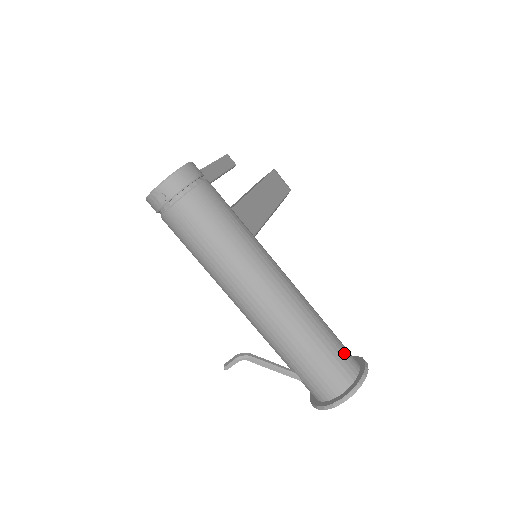
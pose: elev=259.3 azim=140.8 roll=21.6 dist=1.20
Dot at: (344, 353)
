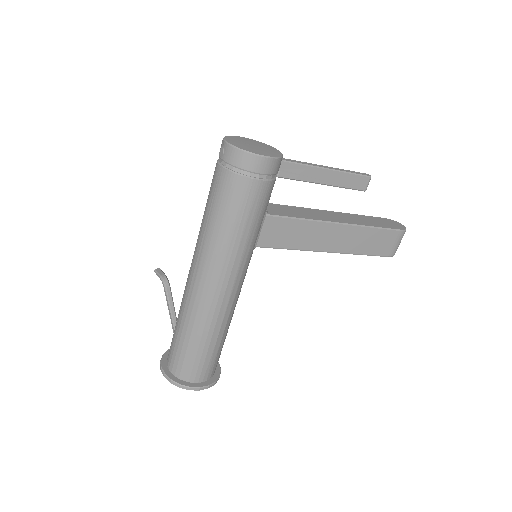
Dot at: (201, 366)
